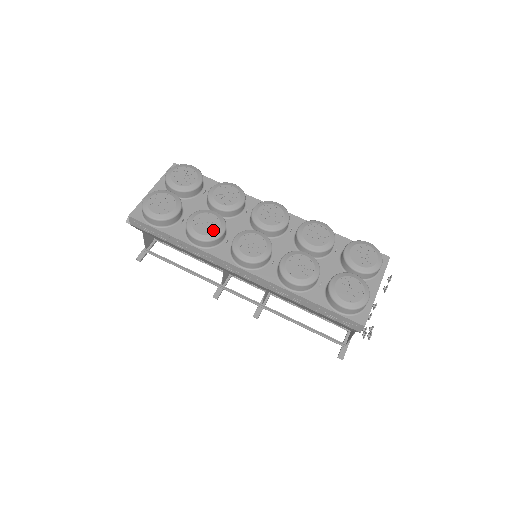
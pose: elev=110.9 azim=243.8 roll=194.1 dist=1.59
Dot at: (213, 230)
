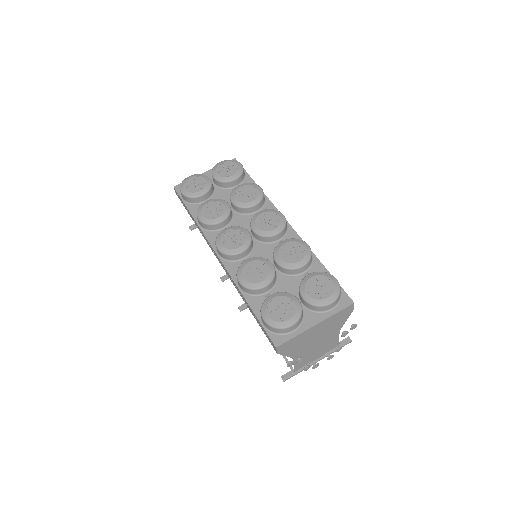
Dot at: (214, 216)
